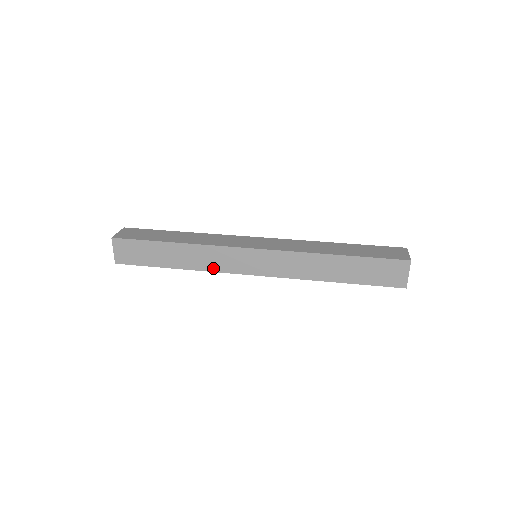
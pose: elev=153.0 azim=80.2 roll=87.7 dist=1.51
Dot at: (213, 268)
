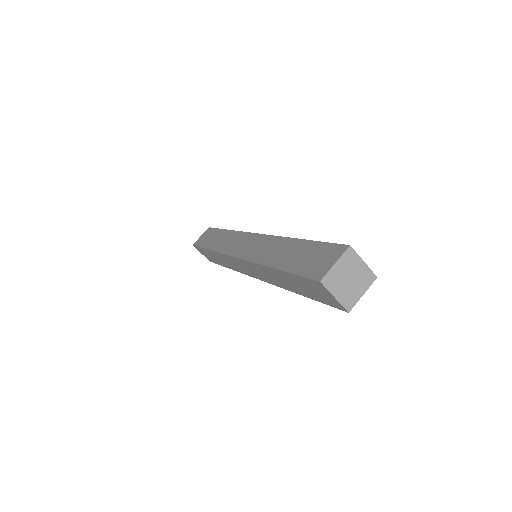
Dot at: (223, 250)
